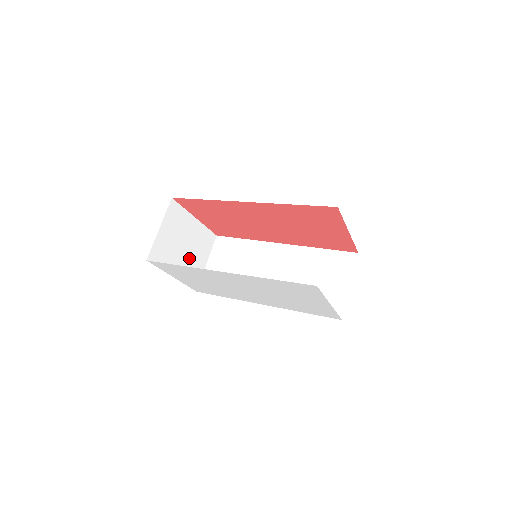
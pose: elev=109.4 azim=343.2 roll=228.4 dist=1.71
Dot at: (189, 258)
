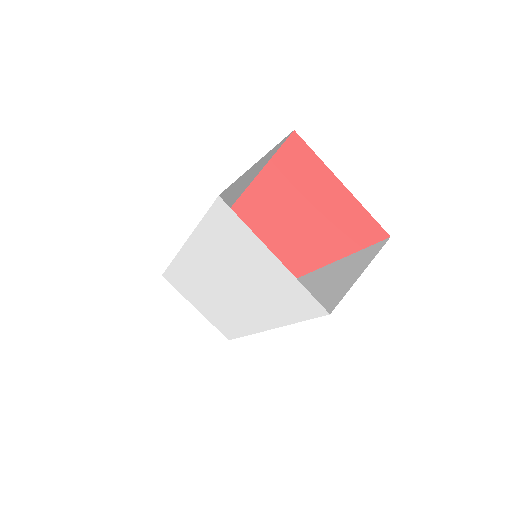
Dot at: occluded
